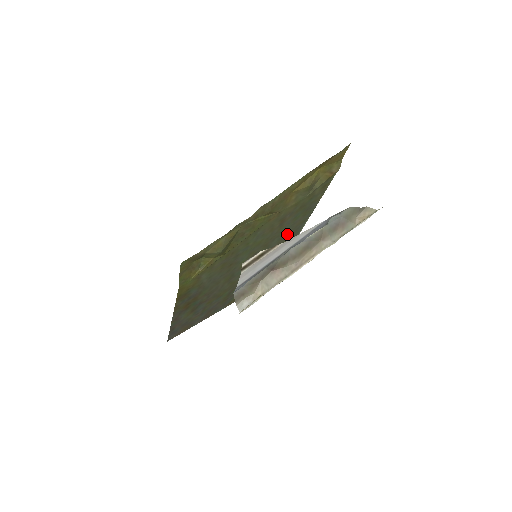
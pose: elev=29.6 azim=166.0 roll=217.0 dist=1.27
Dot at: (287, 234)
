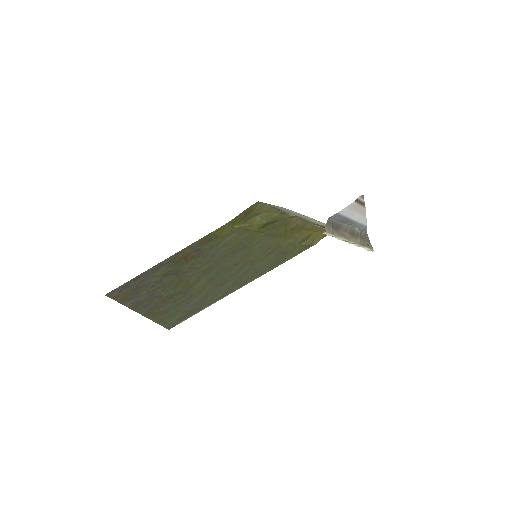
Dot at: (250, 273)
